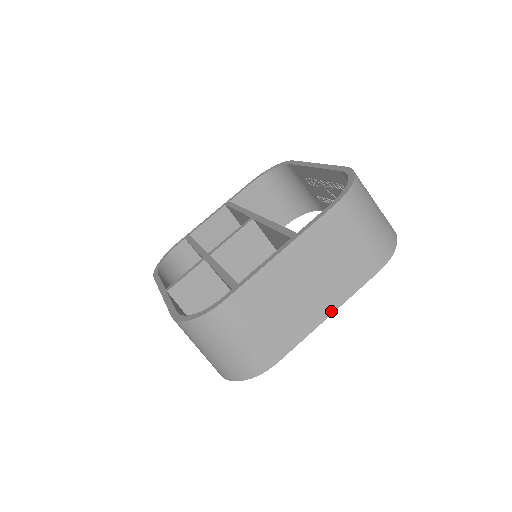
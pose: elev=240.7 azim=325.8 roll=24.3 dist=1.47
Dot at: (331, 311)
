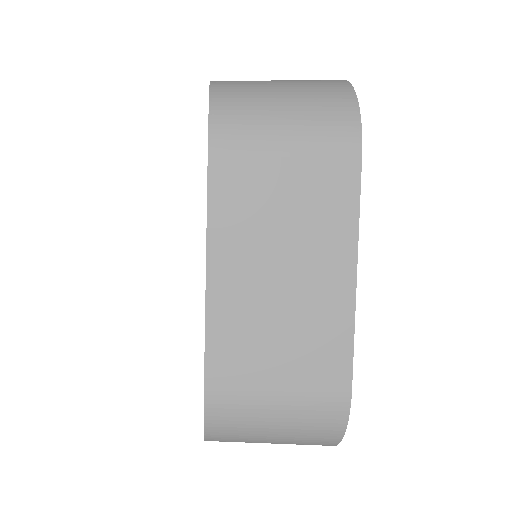
Dot at: occluded
